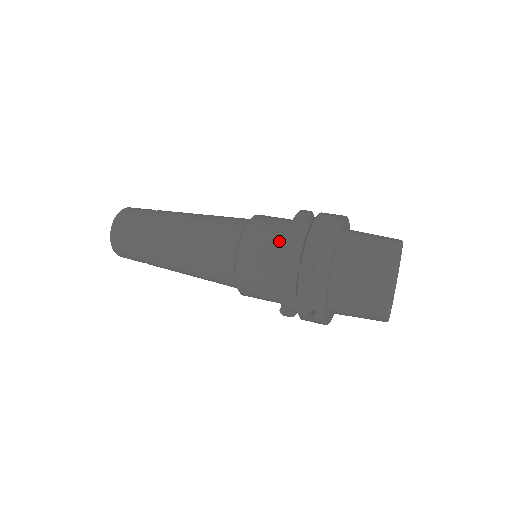
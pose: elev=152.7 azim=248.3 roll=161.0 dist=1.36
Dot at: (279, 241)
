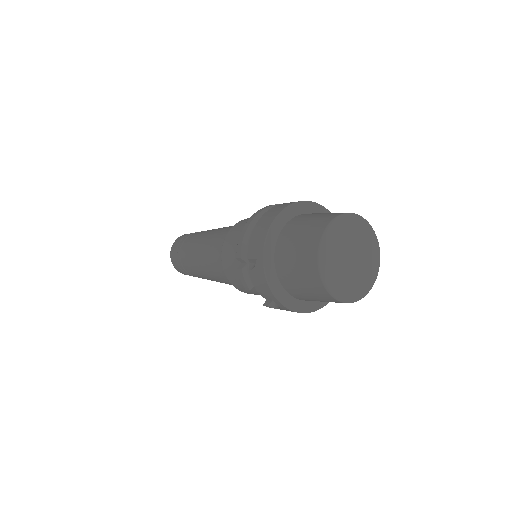
Dot at: occluded
